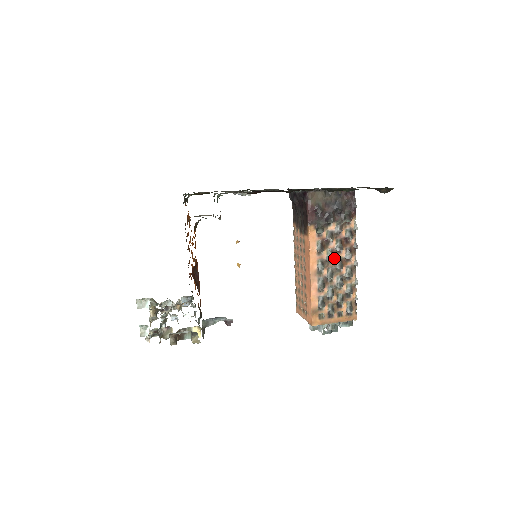
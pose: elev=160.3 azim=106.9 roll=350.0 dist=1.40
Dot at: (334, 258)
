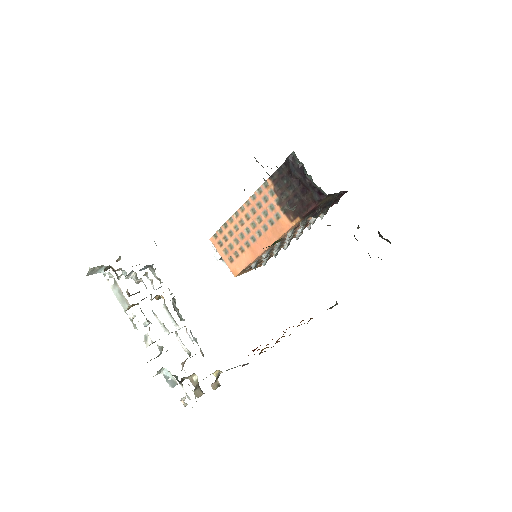
Dot at: occluded
